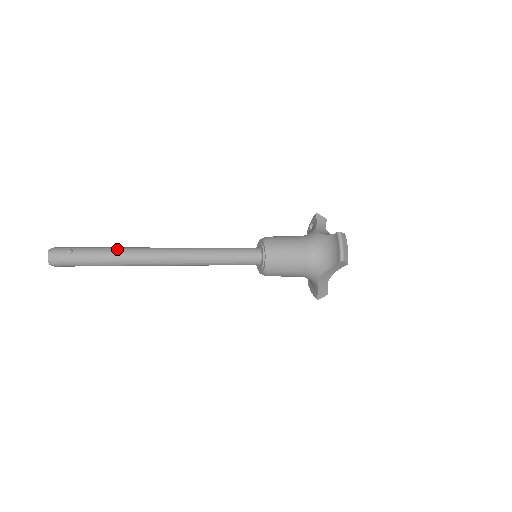
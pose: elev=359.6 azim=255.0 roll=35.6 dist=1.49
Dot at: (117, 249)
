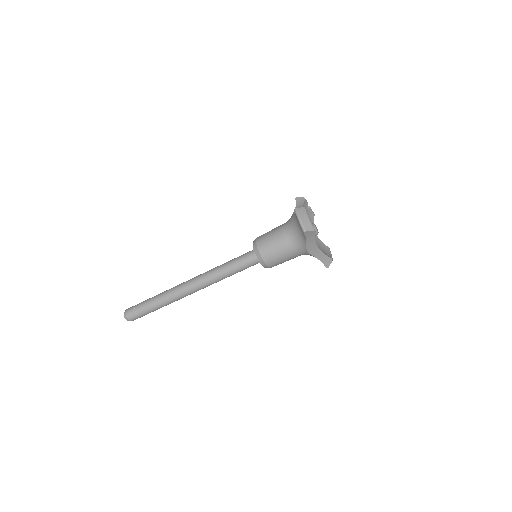
Dot at: (160, 294)
